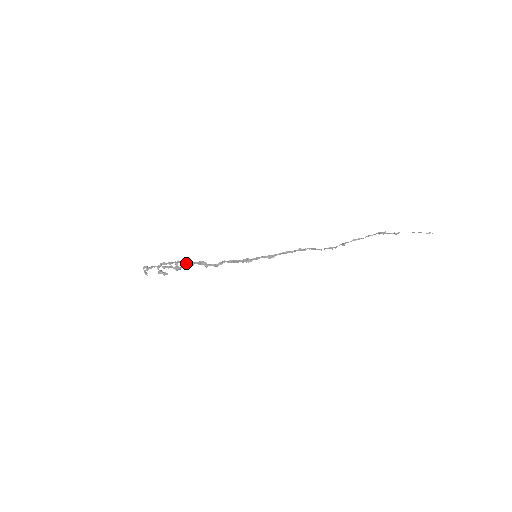
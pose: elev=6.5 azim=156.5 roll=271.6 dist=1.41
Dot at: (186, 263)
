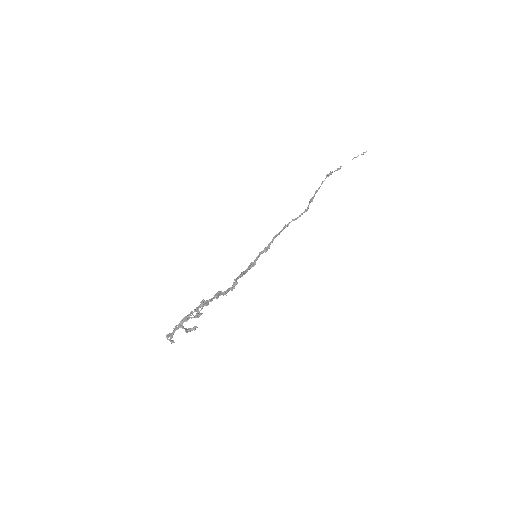
Dot at: (207, 304)
